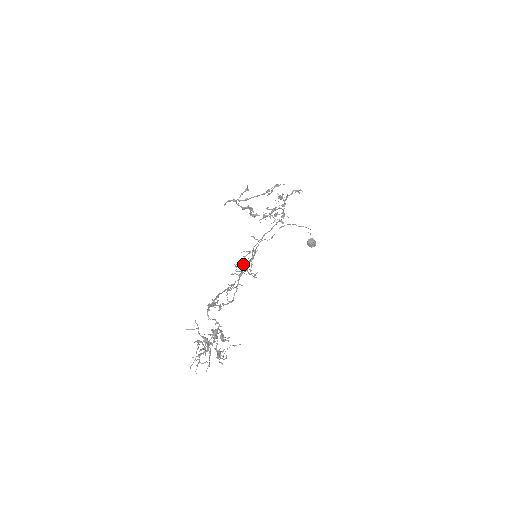
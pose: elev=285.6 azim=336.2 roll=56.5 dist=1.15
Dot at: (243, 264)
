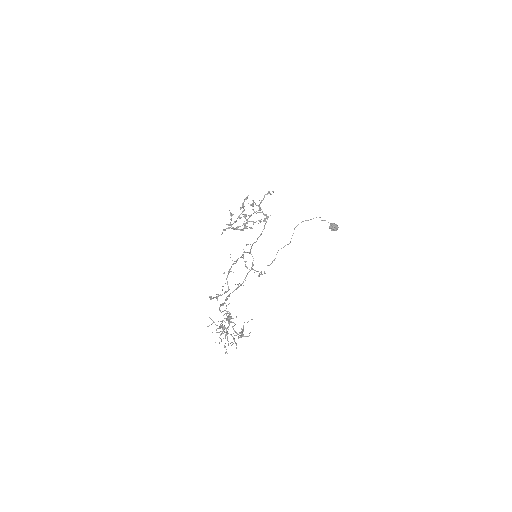
Dot at: occluded
